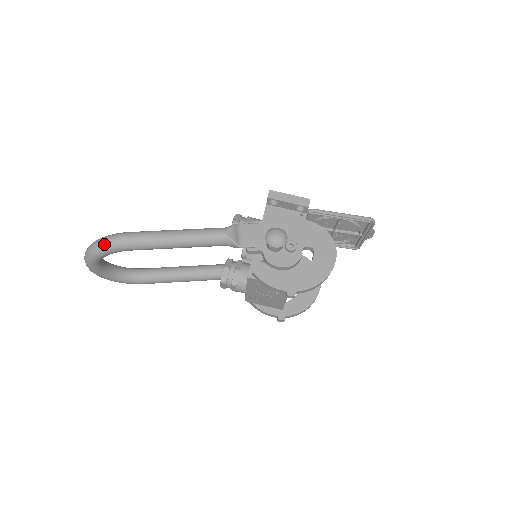
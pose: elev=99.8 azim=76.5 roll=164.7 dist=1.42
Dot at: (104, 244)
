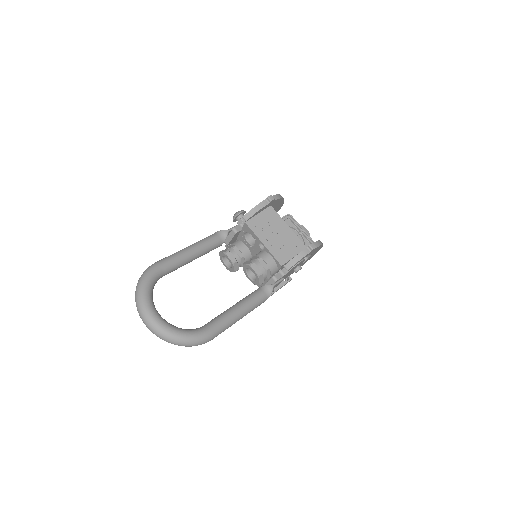
Dot at: (142, 275)
